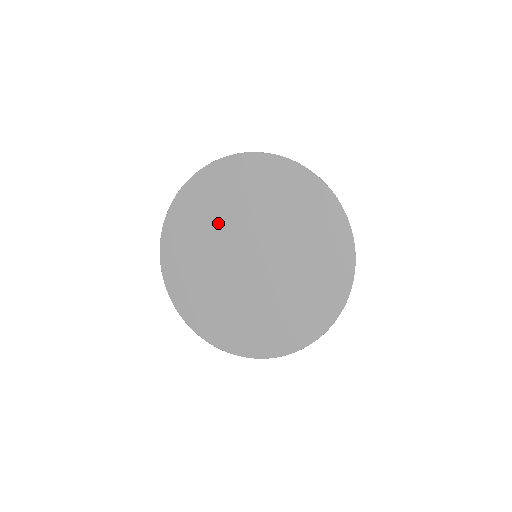
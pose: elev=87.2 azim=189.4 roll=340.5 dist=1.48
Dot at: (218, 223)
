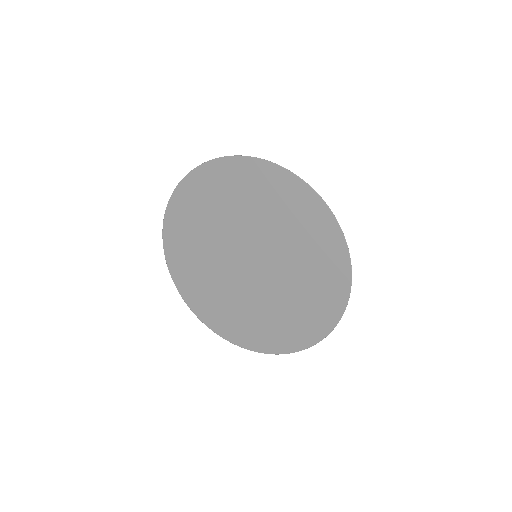
Dot at: (227, 217)
